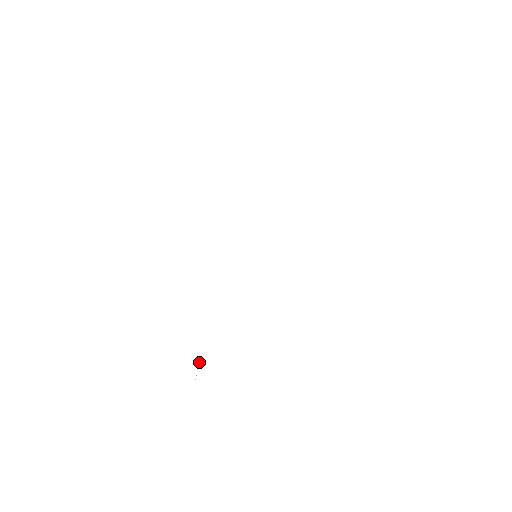
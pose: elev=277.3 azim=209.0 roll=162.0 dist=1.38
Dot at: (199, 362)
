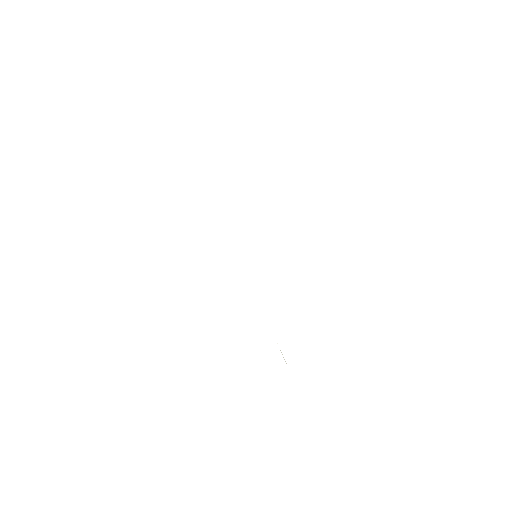
Dot at: occluded
